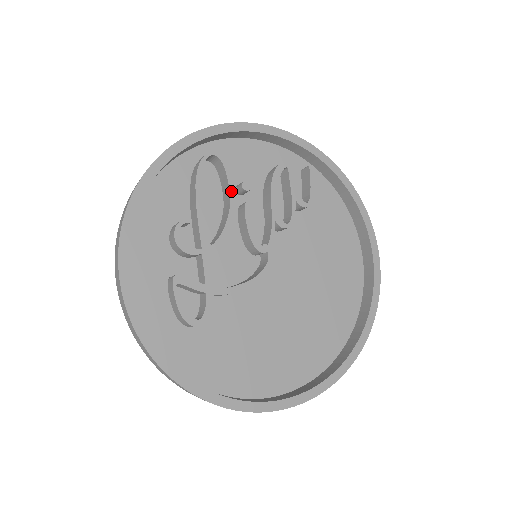
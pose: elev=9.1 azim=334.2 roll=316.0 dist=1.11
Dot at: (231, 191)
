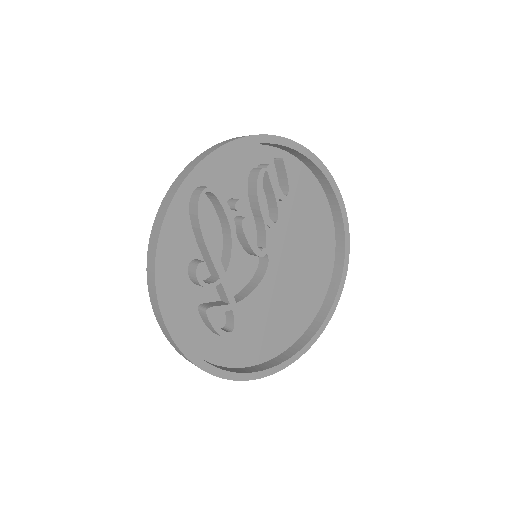
Dot at: (228, 218)
